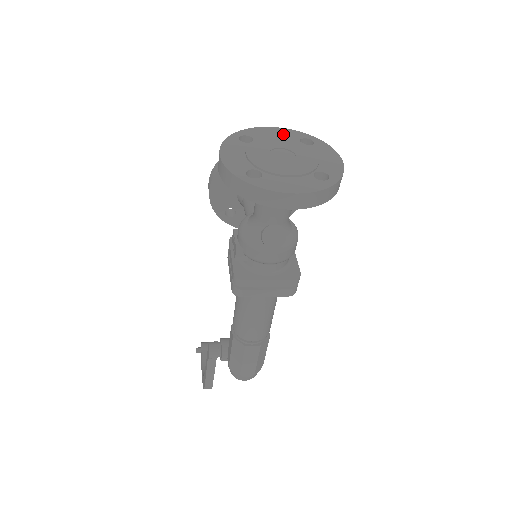
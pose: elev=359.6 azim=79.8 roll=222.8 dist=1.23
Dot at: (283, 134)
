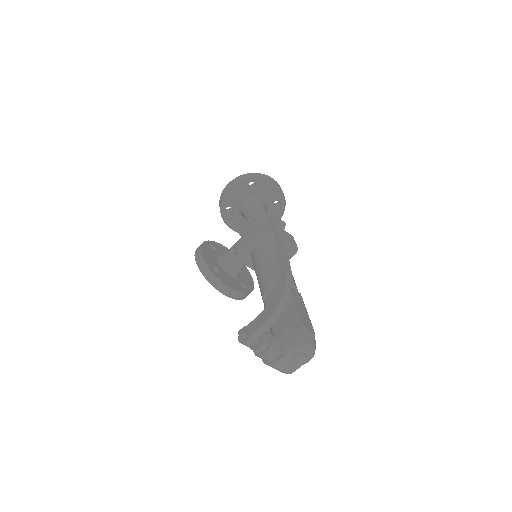
Dot at: occluded
